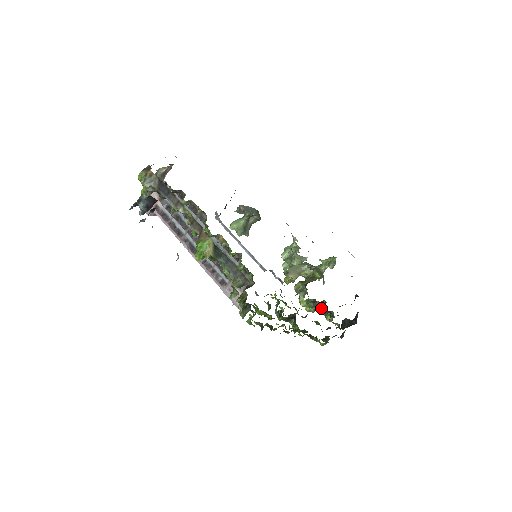
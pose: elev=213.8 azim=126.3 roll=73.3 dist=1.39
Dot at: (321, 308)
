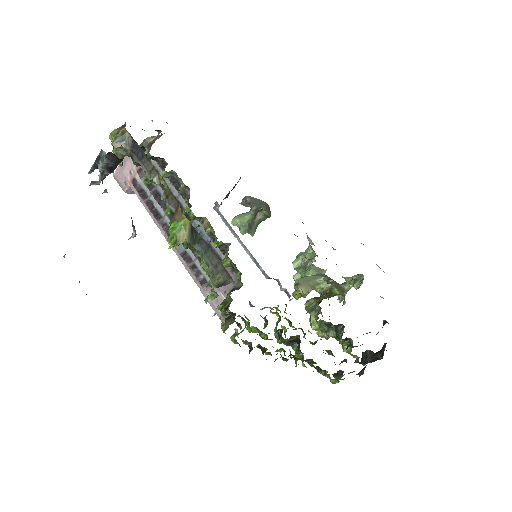
Dot at: (337, 334)
